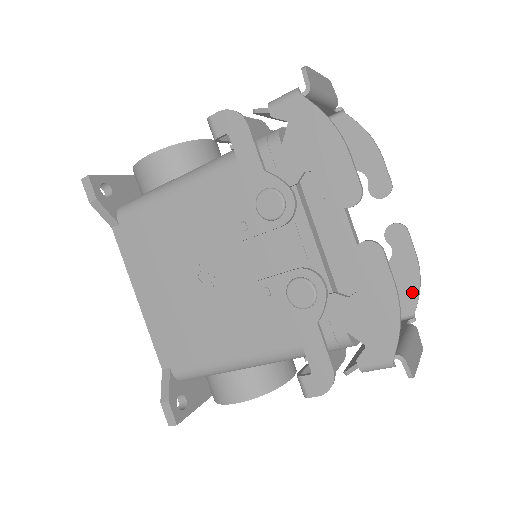
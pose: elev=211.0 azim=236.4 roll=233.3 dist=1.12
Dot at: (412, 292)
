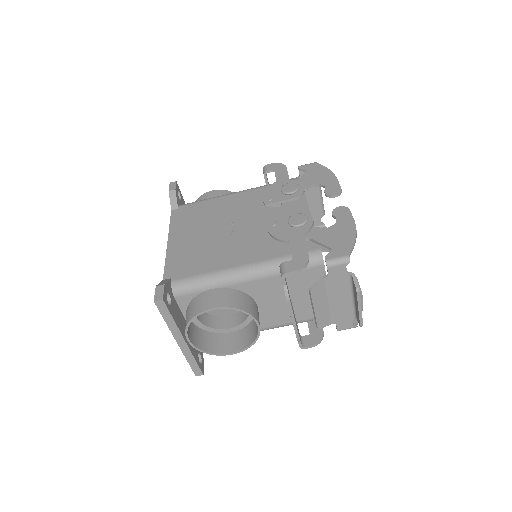
Dot at: occluded
